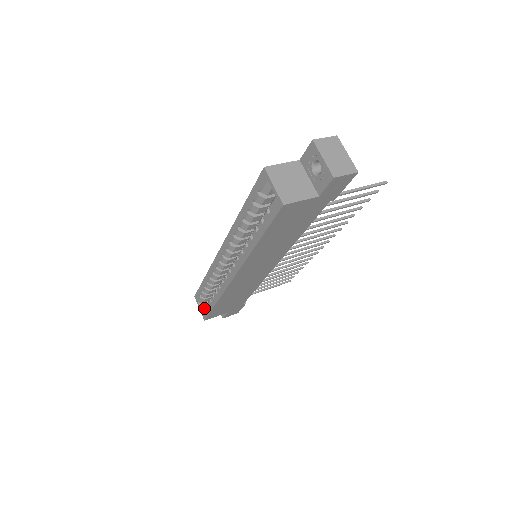
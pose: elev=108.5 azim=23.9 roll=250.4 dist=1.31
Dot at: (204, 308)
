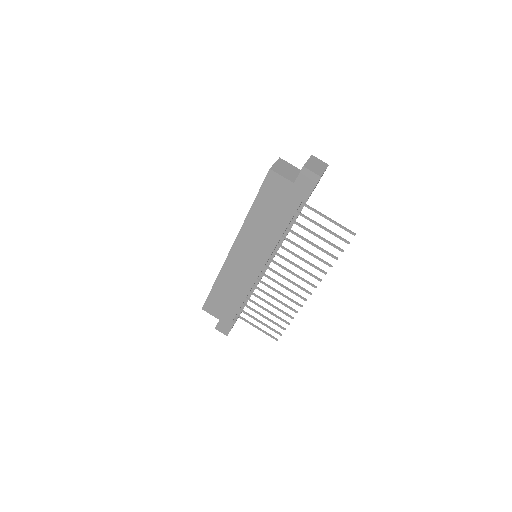
Dot at: occluded
